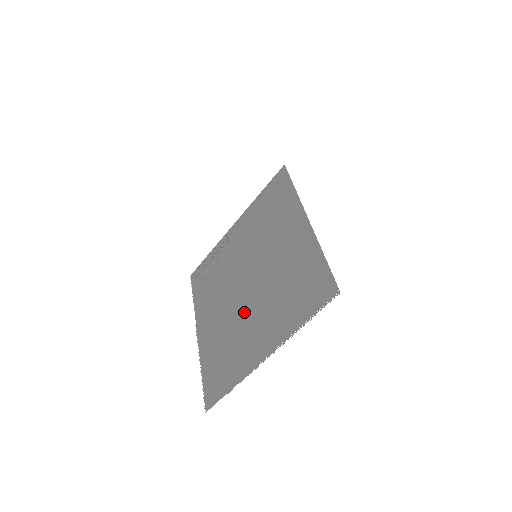
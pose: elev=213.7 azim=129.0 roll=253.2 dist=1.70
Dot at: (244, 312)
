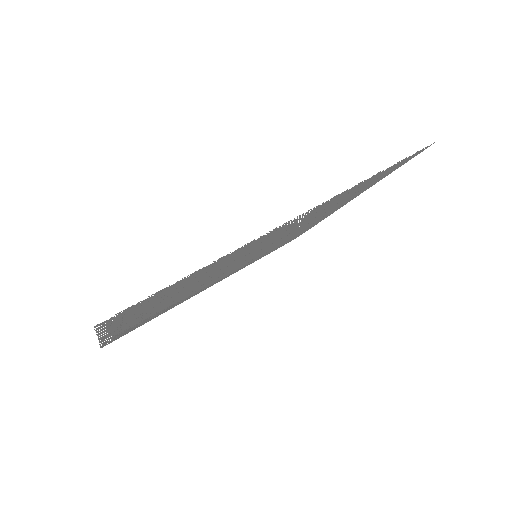
Dot at: occluded
